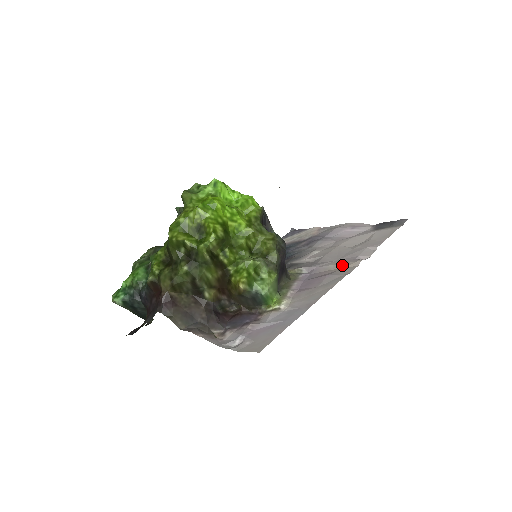
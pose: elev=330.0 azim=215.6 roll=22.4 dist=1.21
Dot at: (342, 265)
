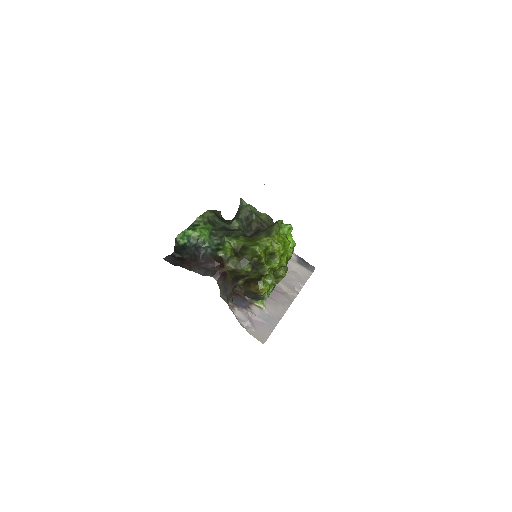
Dot at: (288, 290)
